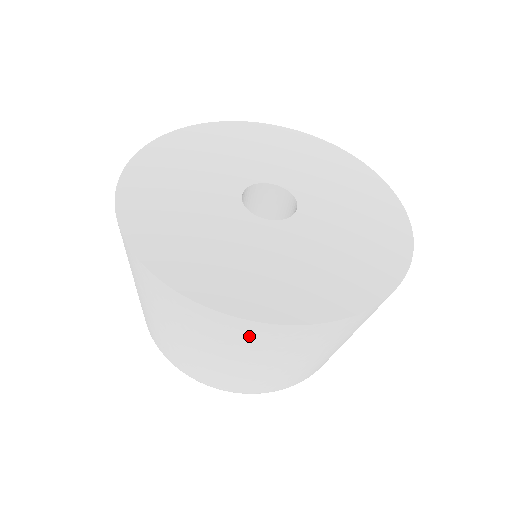
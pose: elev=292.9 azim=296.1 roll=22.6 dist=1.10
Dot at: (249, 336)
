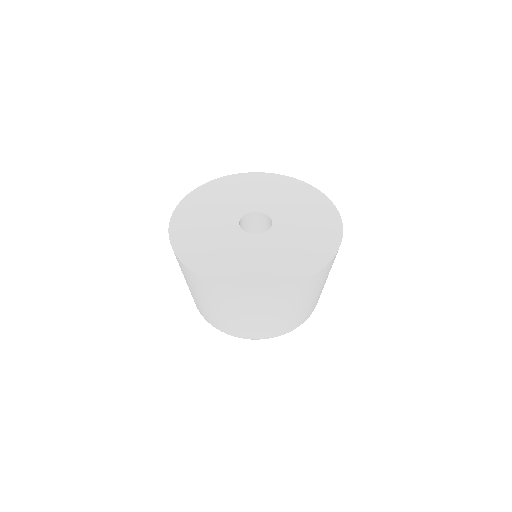
Dot at: (283, 295)
